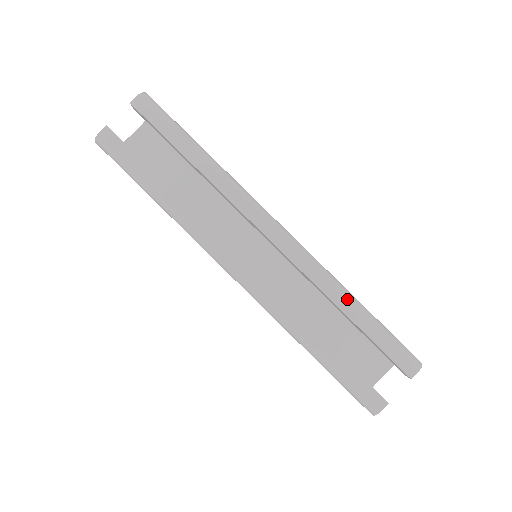
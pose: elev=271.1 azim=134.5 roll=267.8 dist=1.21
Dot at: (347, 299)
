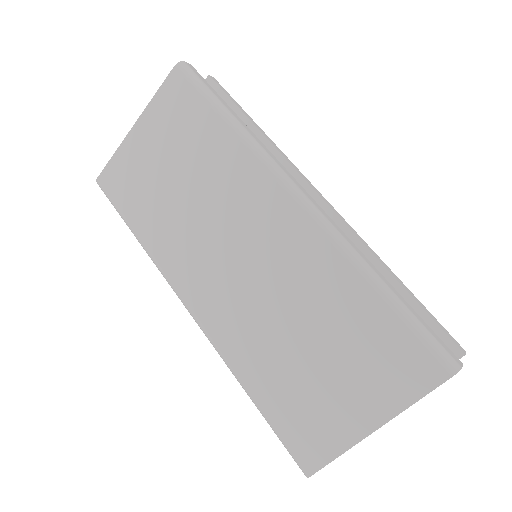
Dot at: occluded
